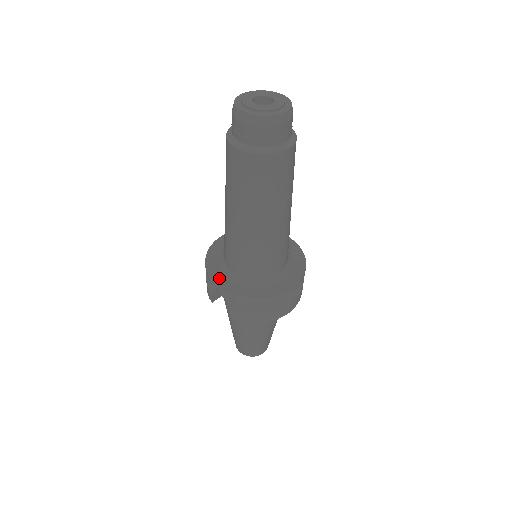
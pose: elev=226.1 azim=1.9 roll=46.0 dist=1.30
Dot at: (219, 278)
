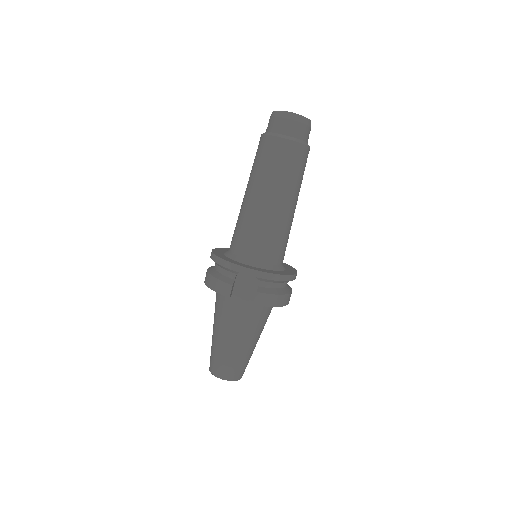
Dot at: (244, 265)
